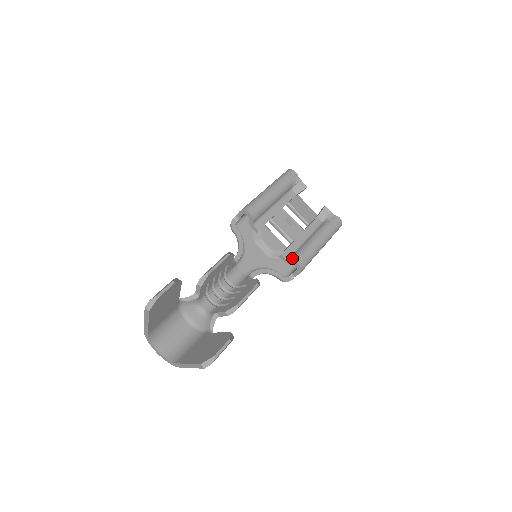
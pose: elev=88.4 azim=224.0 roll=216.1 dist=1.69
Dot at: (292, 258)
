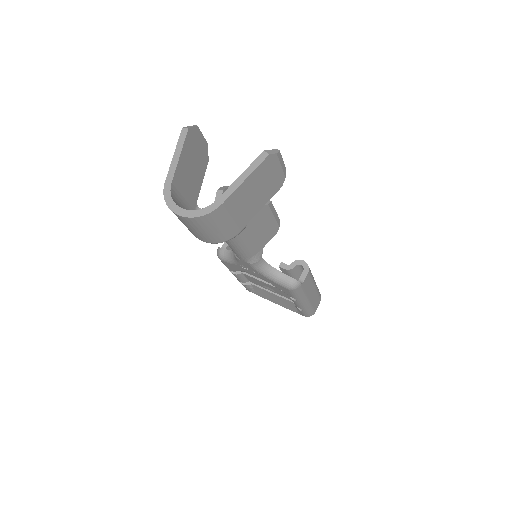
Dot at: (294, 262)
